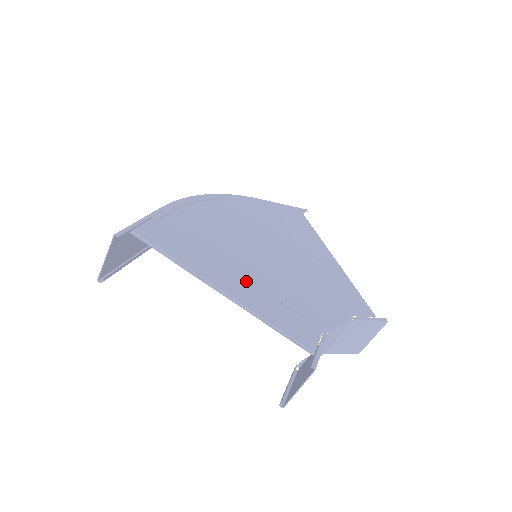
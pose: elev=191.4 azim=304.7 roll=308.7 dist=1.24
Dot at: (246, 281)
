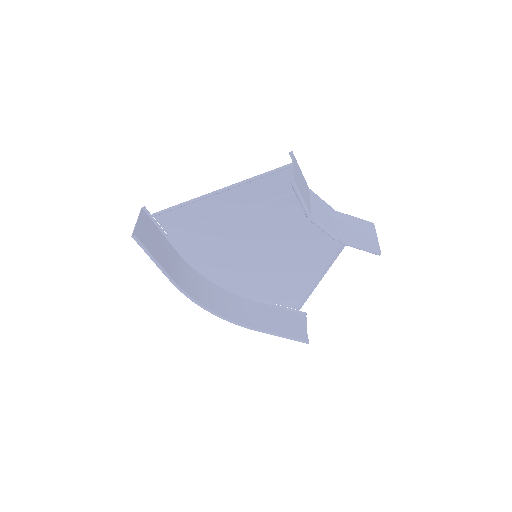
Dot at: (240, 209)
